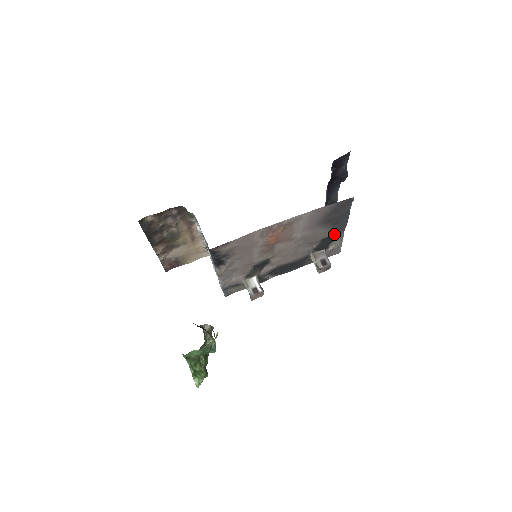
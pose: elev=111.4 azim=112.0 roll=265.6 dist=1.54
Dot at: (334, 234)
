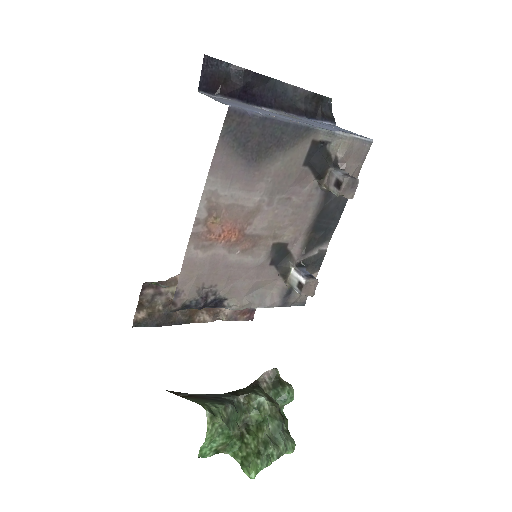
Dot at: (309, 145)
